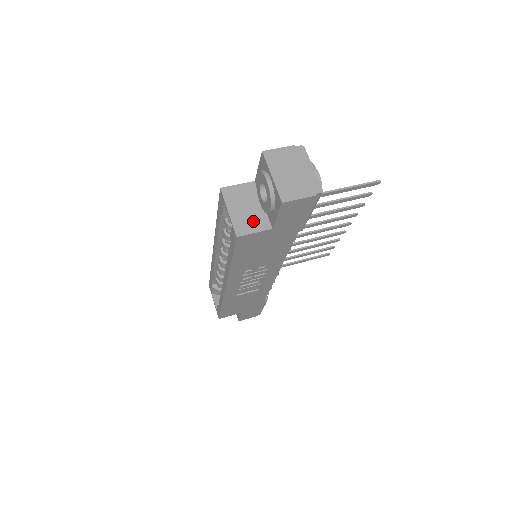
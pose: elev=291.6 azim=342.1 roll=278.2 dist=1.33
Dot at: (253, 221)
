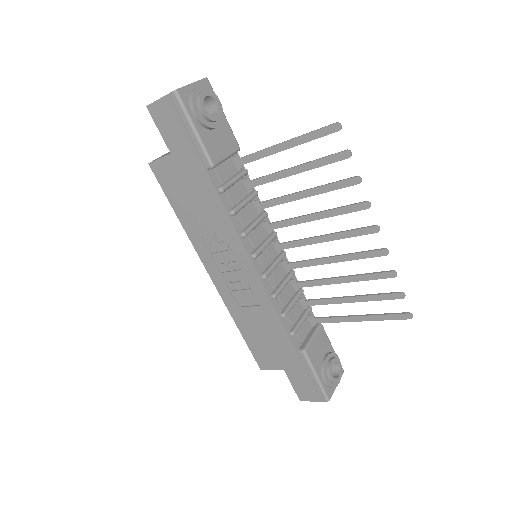
Dot at: occluded
